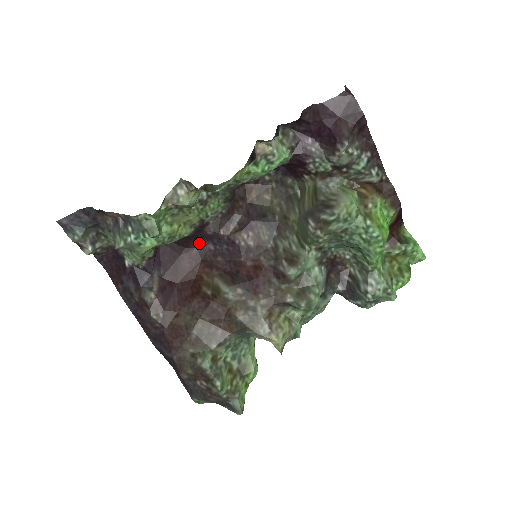
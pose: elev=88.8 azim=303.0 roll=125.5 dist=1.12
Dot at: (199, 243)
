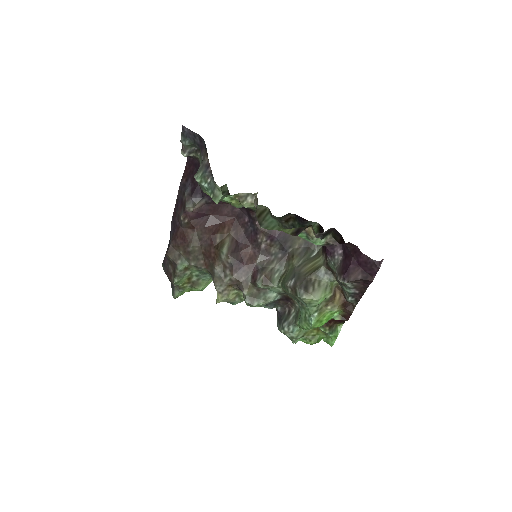
Dot at: (243, 210)
